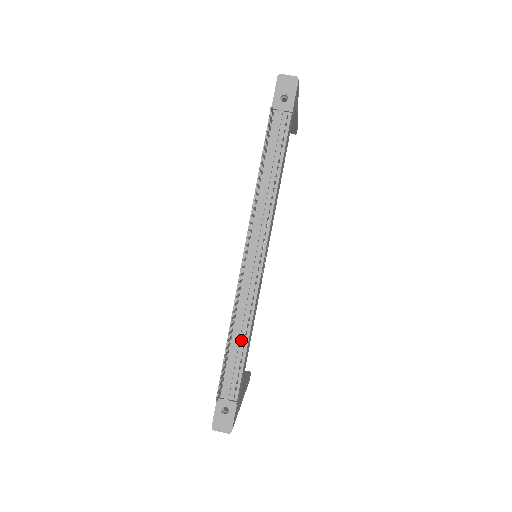
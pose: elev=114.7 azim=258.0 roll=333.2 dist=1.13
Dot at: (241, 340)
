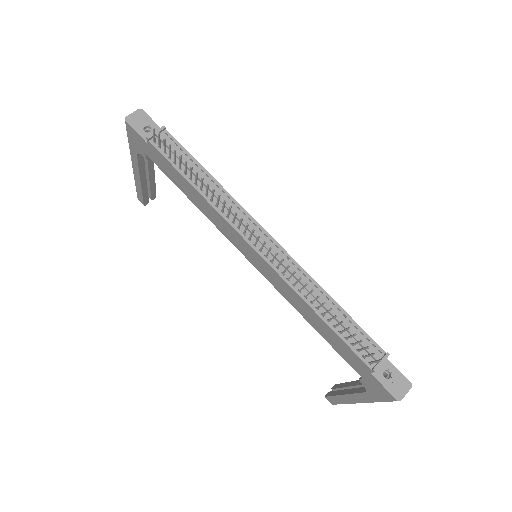
Dot at: occluded
